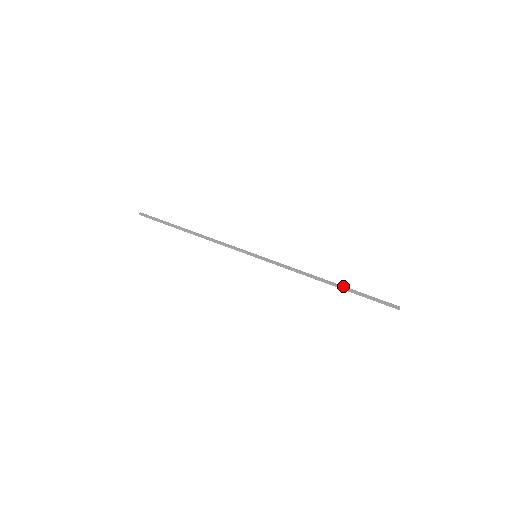
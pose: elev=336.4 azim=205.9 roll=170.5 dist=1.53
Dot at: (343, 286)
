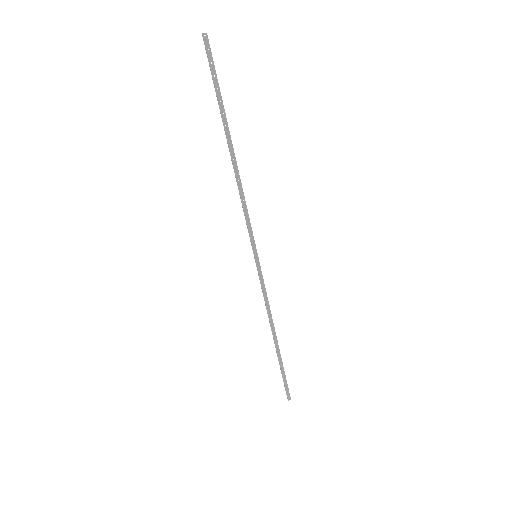
Dot at: (279, 353)
